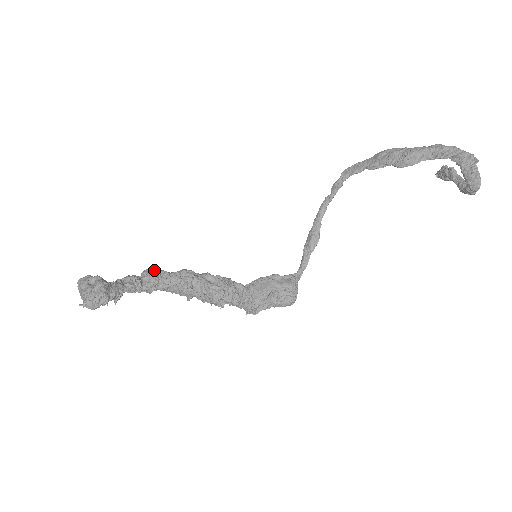
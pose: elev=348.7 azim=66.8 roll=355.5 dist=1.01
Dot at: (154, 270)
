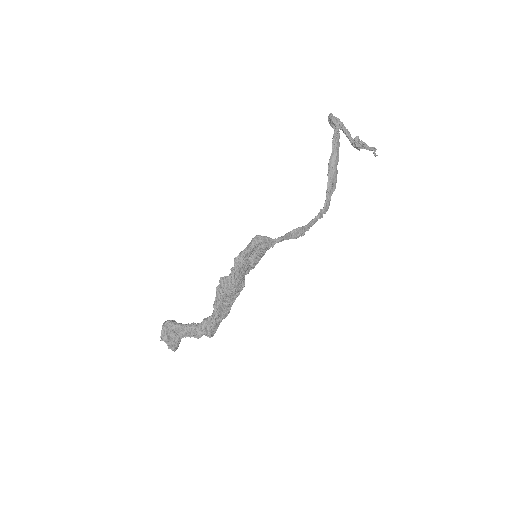
Dot at: occluded
